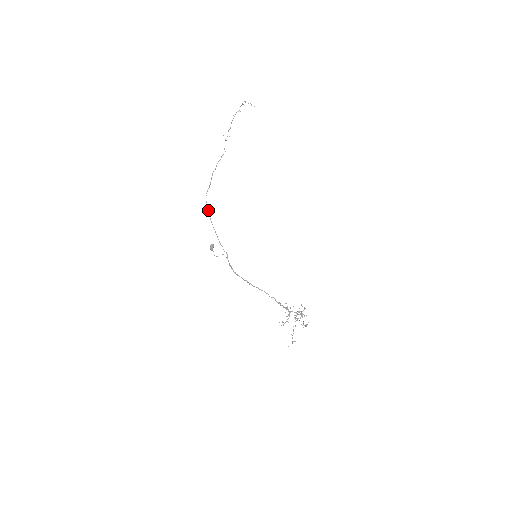
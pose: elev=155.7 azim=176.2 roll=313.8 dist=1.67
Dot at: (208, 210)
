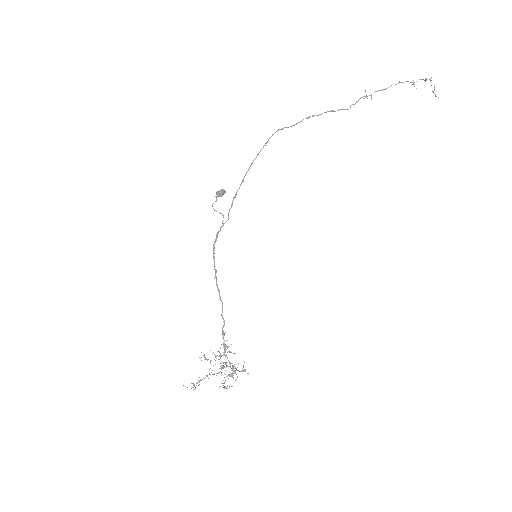
Dot at: (261, 149)
